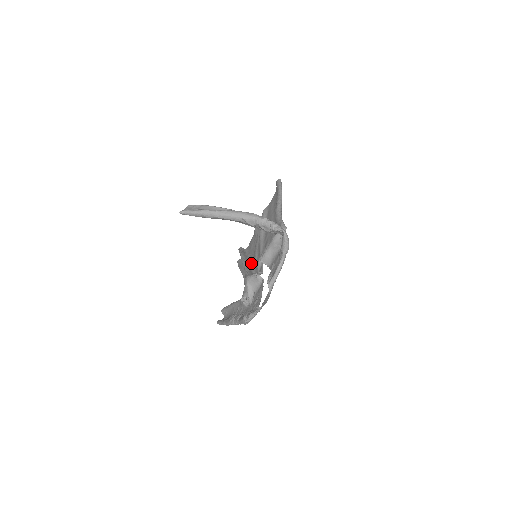
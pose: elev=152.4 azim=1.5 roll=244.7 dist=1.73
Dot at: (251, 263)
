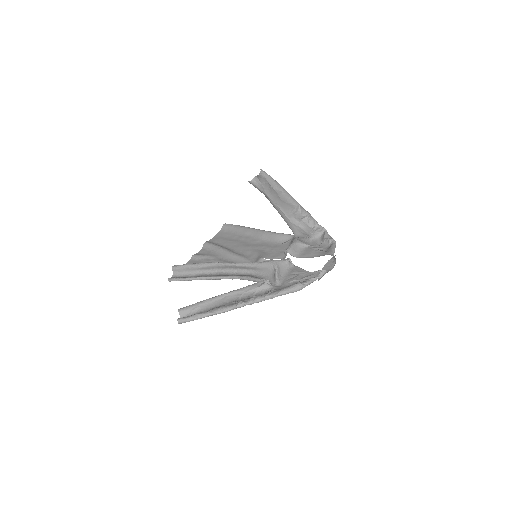
Dot at: (229, 268)
